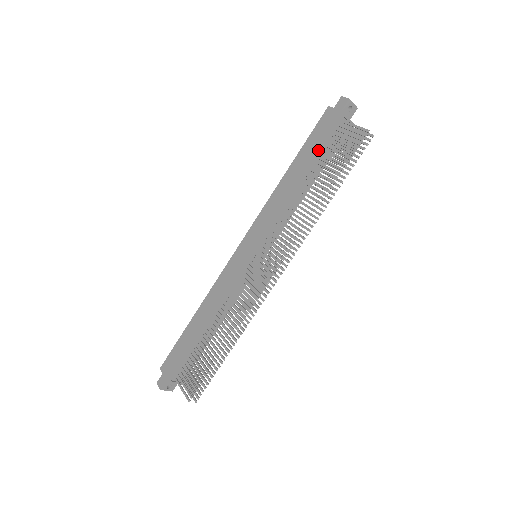
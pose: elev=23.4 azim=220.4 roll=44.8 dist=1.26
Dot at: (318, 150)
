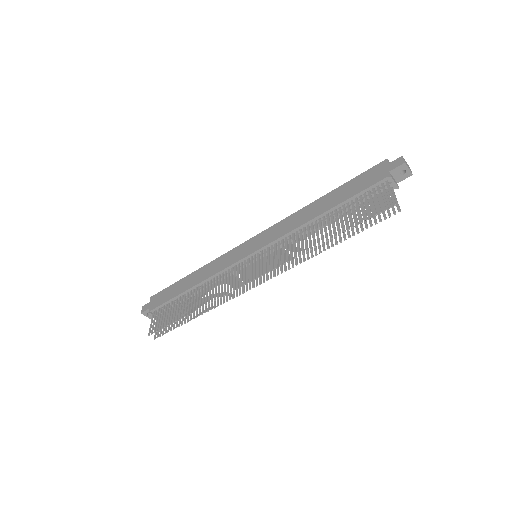
Dot at: (350, 195)
